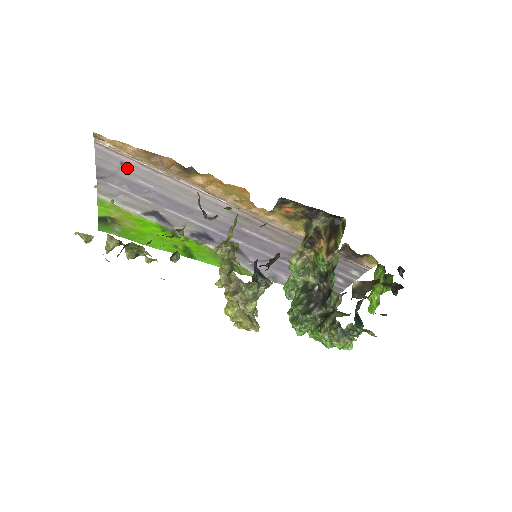
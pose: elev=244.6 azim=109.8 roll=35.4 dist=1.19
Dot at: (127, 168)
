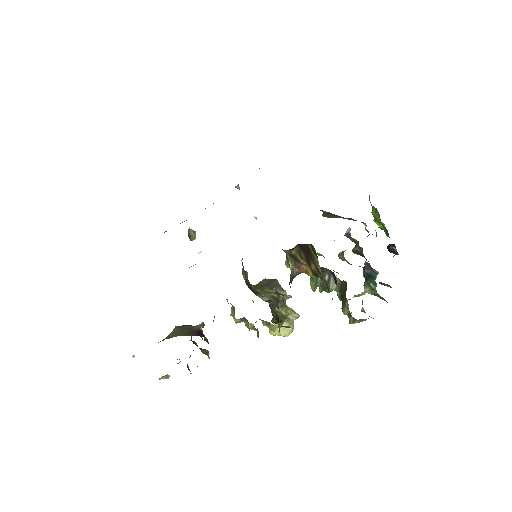
Dot at: occluded
